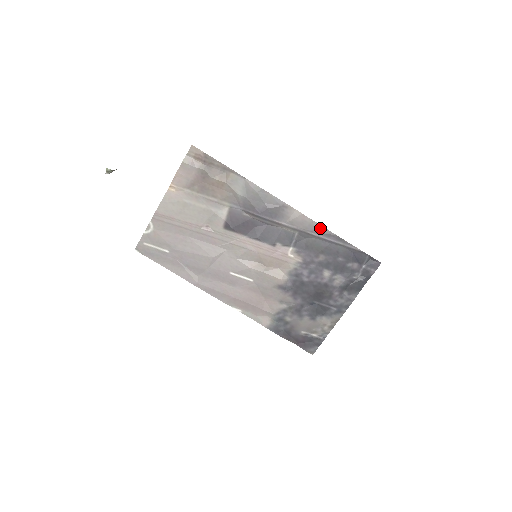
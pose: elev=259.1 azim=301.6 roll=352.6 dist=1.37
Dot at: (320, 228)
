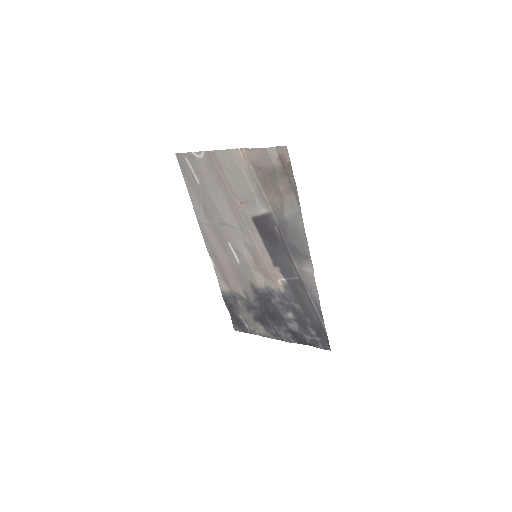
Dot at: (316, 295)
